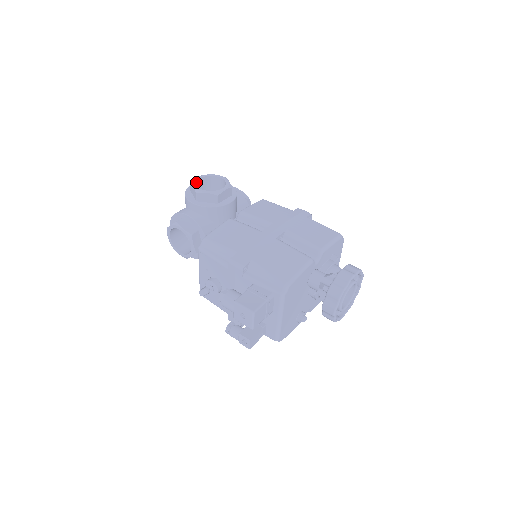
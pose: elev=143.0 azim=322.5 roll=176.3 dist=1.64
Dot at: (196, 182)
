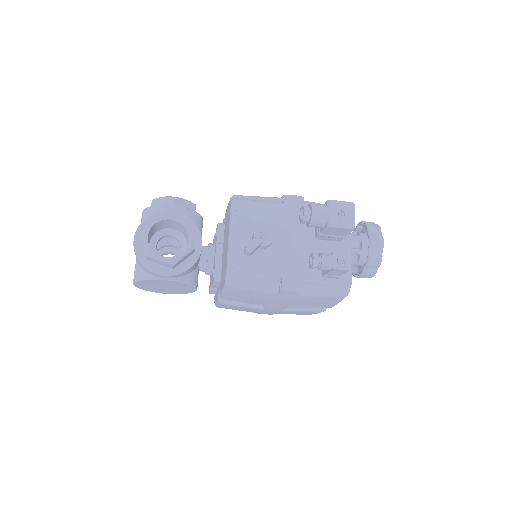
Dot at: occluded
